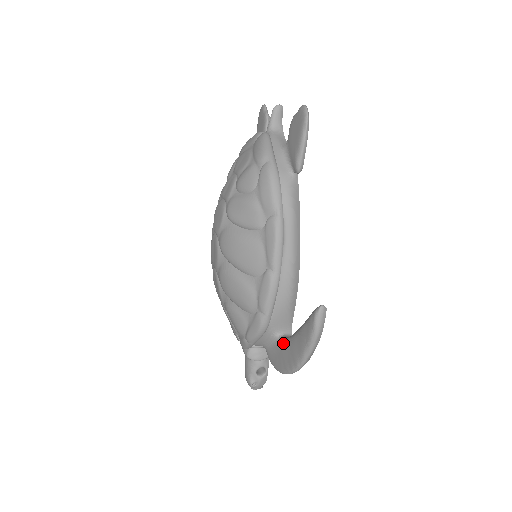
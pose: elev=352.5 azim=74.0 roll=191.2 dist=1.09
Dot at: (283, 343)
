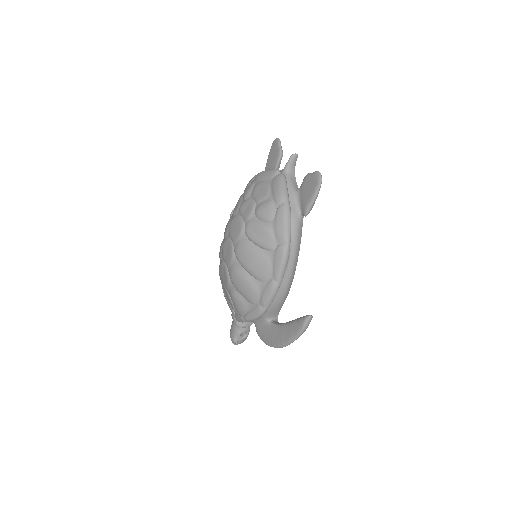
Dot at: (273, 327)
